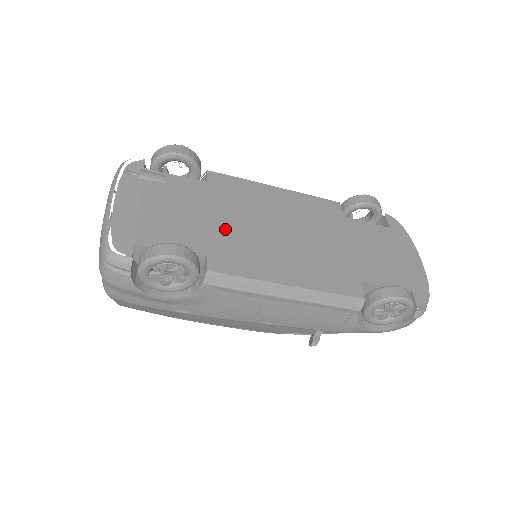
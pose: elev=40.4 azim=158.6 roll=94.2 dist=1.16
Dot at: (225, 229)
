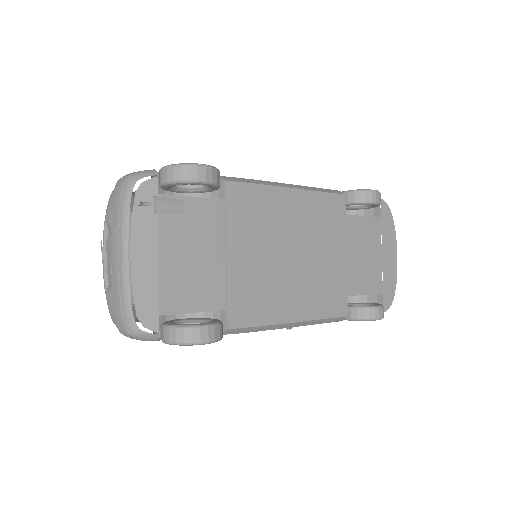
Dot at: (243, 269)
